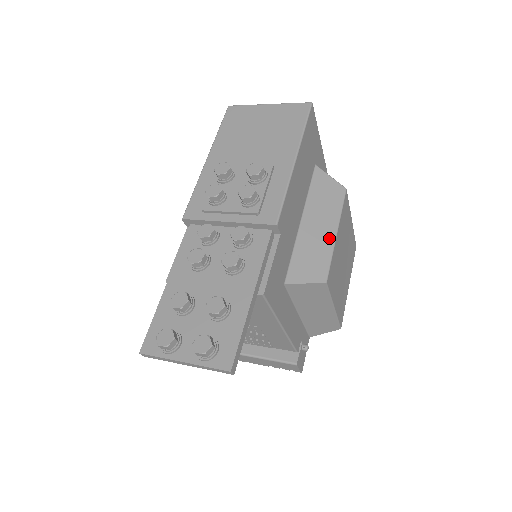
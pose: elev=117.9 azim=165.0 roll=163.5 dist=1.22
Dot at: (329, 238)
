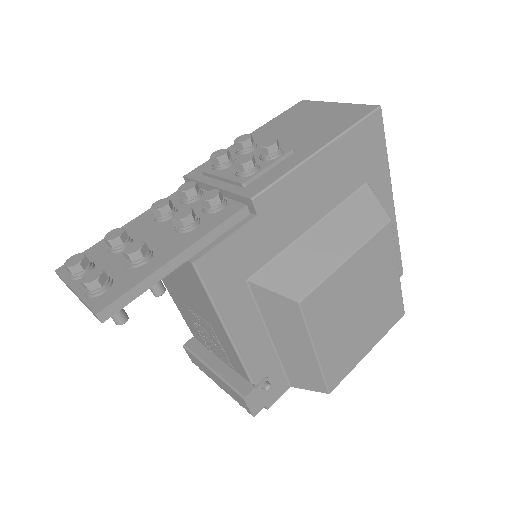
Dot at: (334, 259)
